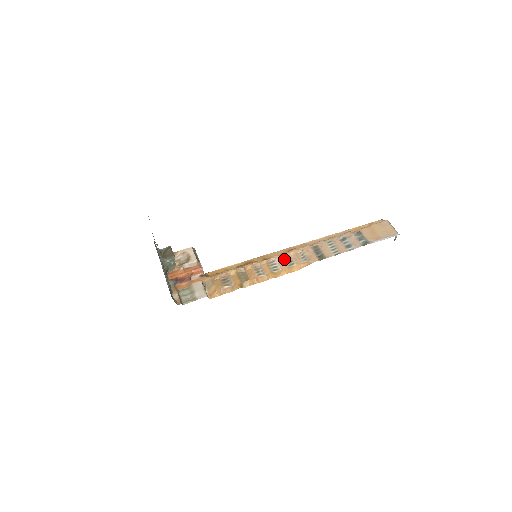
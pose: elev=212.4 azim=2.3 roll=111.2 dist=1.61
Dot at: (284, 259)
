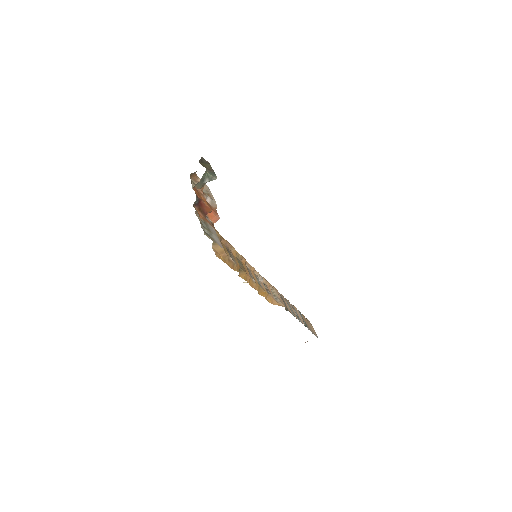
Dot at: (263, 282)
